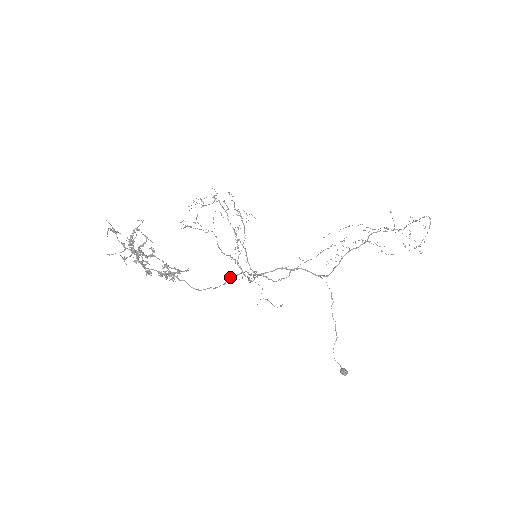
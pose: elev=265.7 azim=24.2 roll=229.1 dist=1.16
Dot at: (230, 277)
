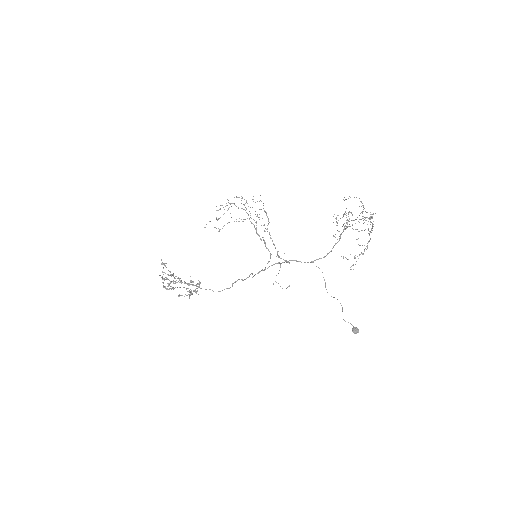
Dot at: (233, 283)
